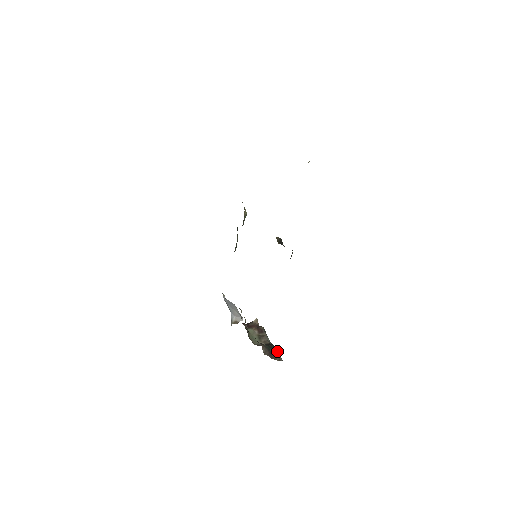
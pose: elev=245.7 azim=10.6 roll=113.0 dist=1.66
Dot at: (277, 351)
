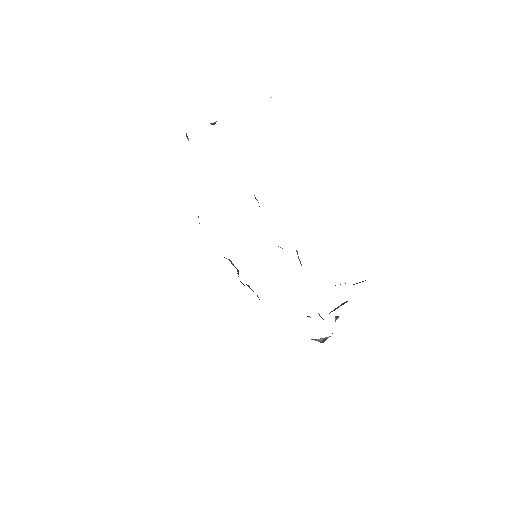
Dot at: occluded
